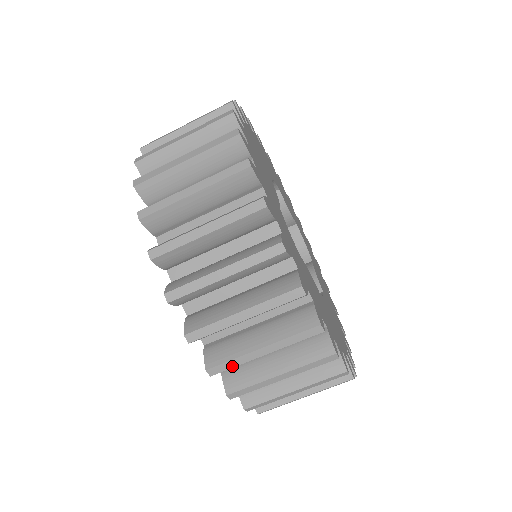
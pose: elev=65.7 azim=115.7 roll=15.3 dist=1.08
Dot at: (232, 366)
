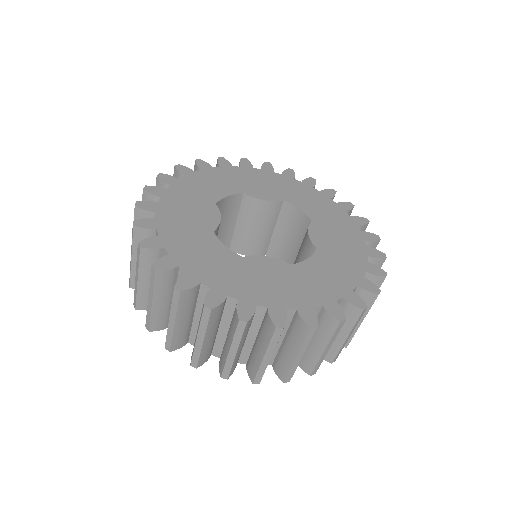
Dot at: (229, 368)
